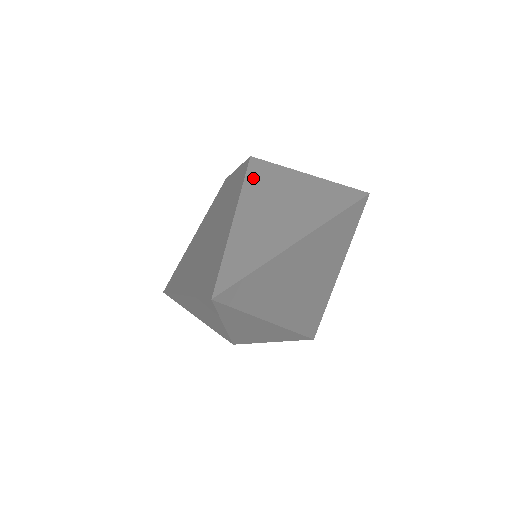
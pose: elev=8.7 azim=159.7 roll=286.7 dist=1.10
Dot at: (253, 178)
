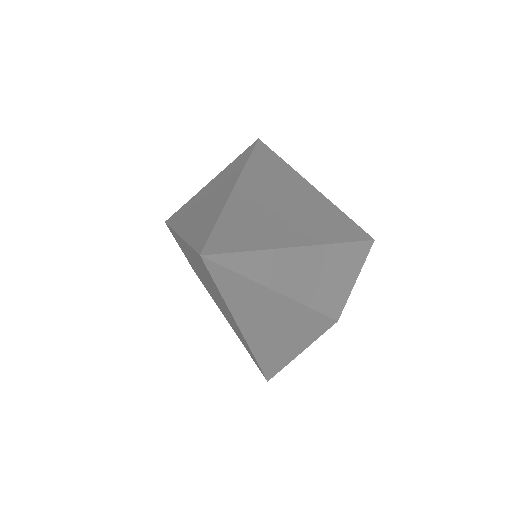
Dot at: (175, 220)
